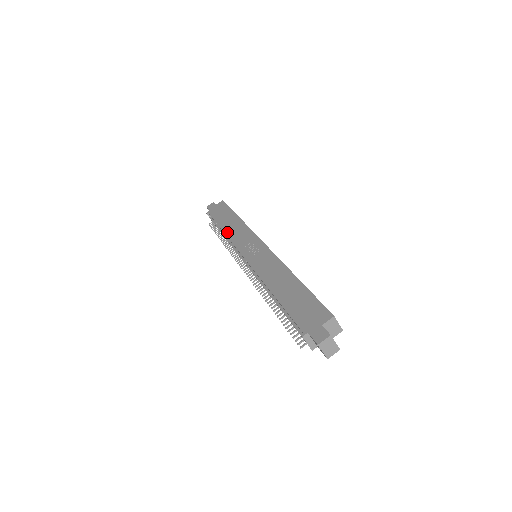
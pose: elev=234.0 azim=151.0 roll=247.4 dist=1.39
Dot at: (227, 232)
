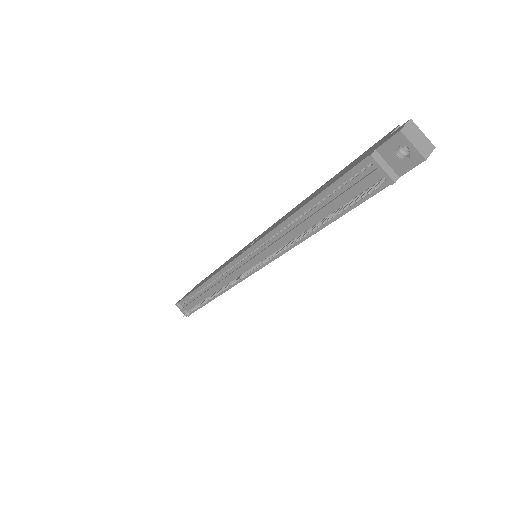
Dot at: (209, 278)
